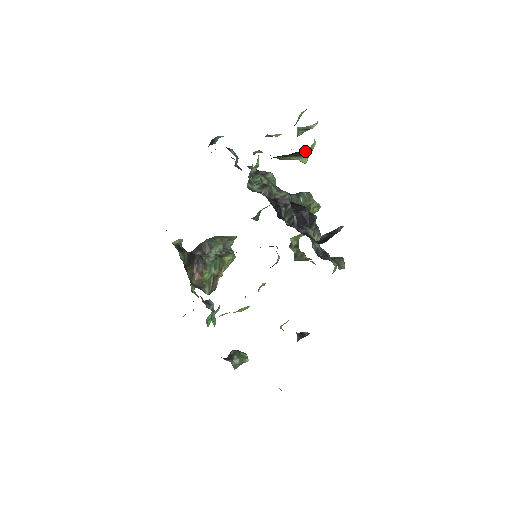
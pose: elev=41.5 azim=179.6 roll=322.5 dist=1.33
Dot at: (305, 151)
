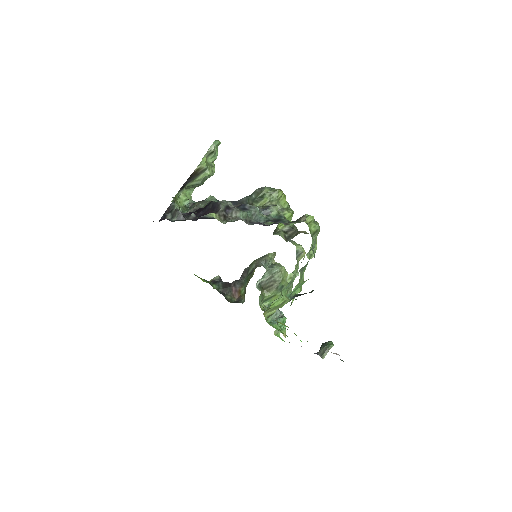
Dot at: (197, 169)
